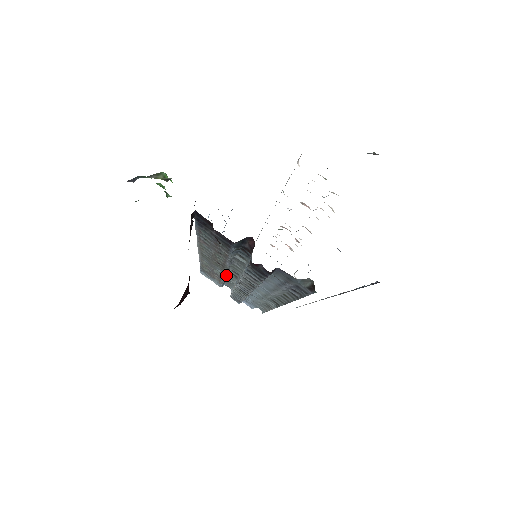
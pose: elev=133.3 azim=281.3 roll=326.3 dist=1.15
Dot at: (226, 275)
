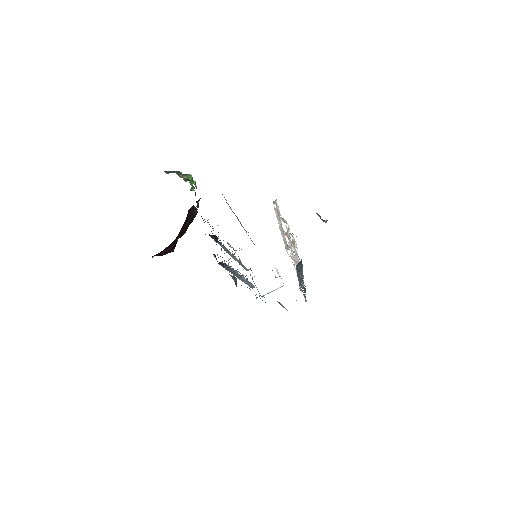
Dot at: occluded
